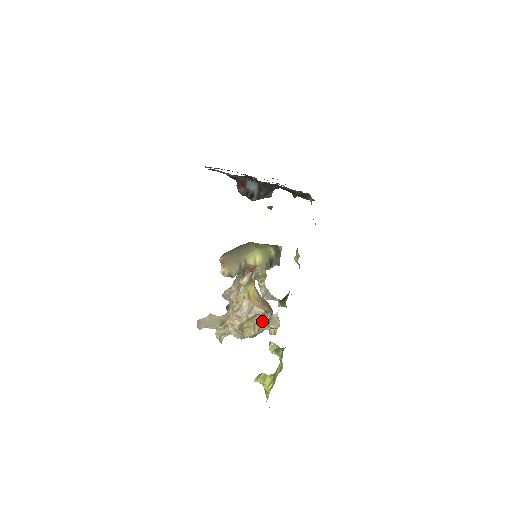
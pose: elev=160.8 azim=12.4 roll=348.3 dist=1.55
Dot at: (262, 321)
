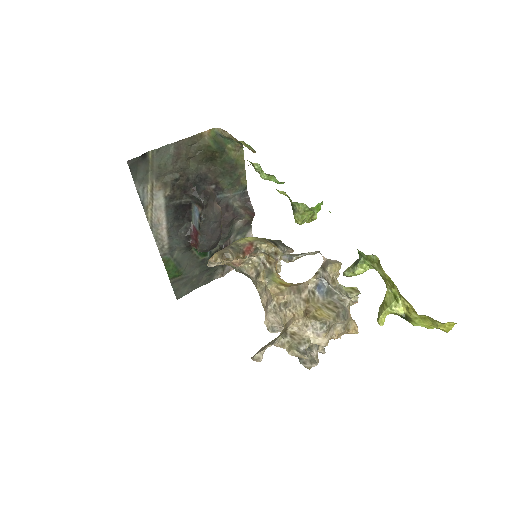
Dot at: (330, 297)
